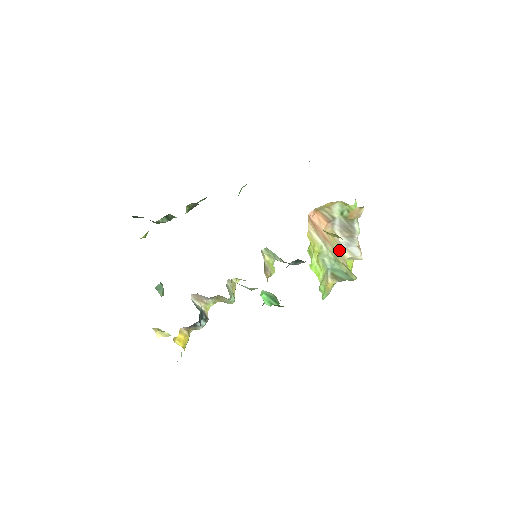
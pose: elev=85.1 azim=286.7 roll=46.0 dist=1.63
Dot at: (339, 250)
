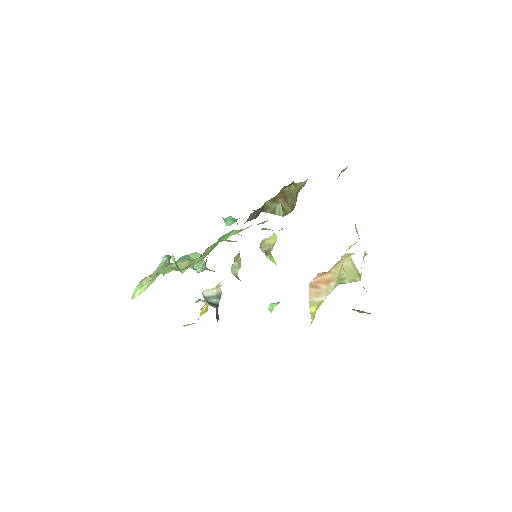
Dot at: (343, 256)
